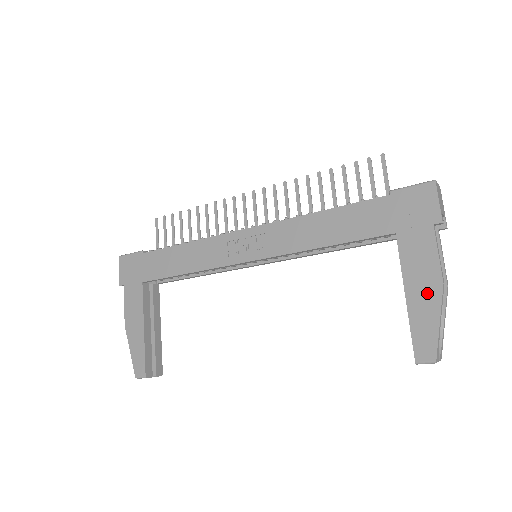
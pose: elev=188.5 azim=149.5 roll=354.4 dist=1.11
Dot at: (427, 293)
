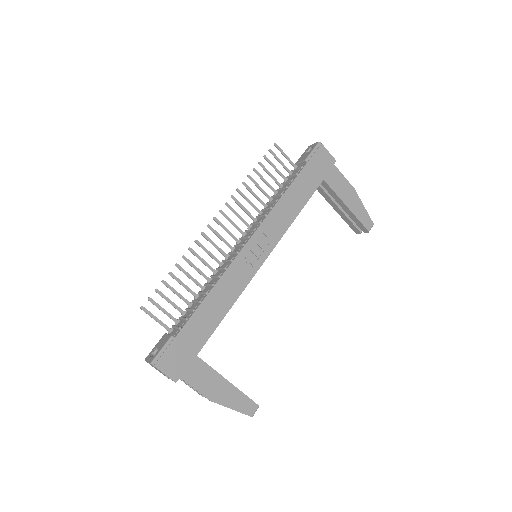
Dot at: (353, 198)
